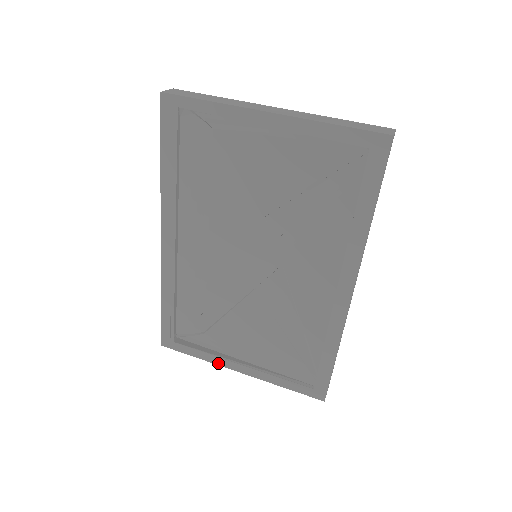
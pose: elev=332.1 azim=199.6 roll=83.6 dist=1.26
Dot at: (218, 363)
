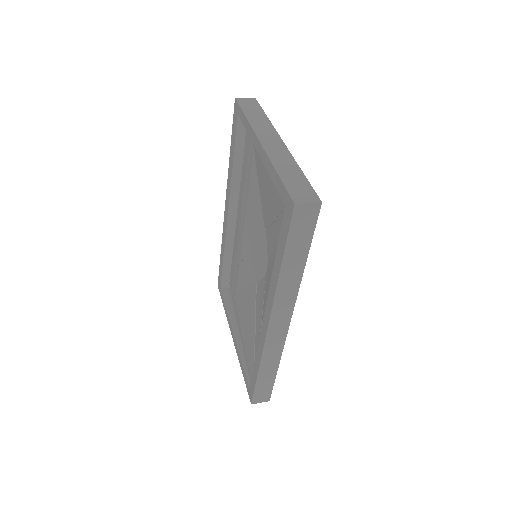
Dot at: (228, 322)
